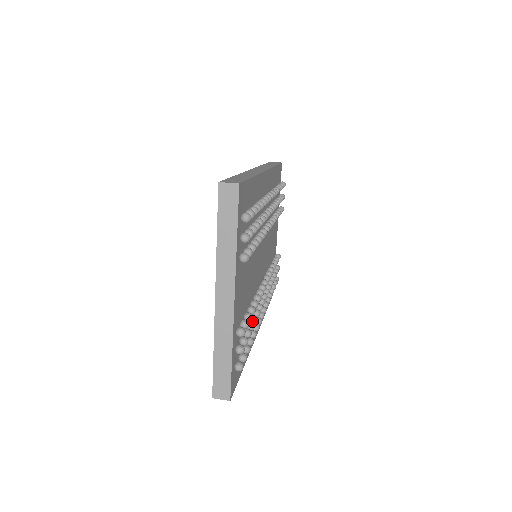
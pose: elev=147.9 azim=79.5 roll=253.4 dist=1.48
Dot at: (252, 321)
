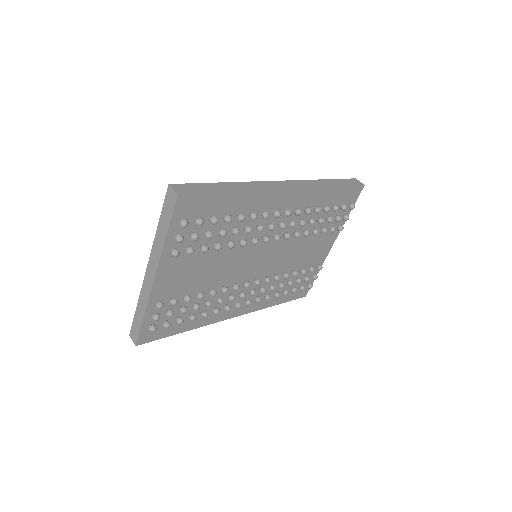
Dot at: (205, 304)
